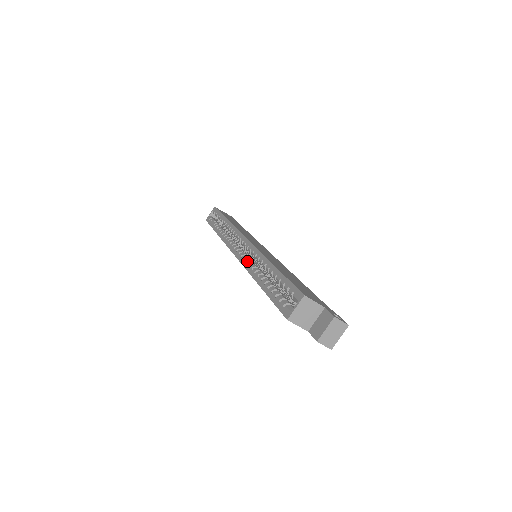
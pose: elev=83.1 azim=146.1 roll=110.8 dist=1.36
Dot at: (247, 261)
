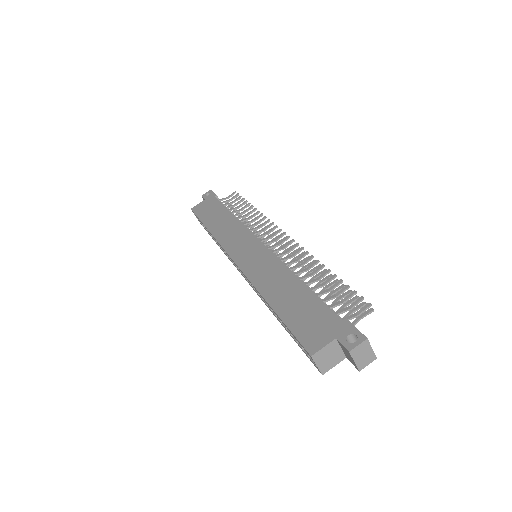
Dot at: (254, 289)
